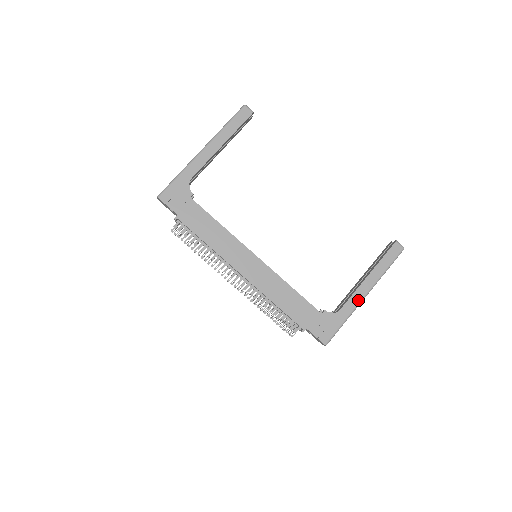
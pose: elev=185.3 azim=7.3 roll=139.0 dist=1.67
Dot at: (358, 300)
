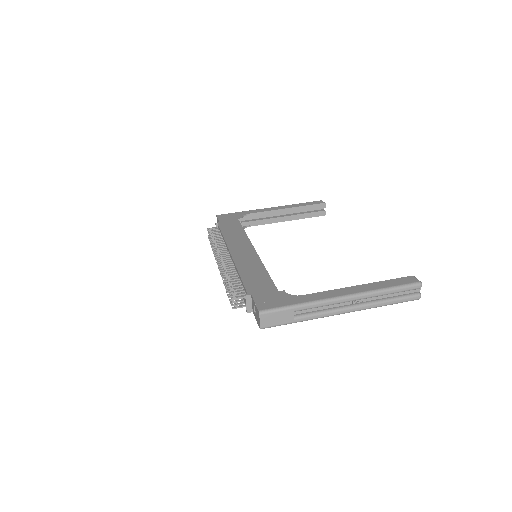
Dot at: (330, 296)
